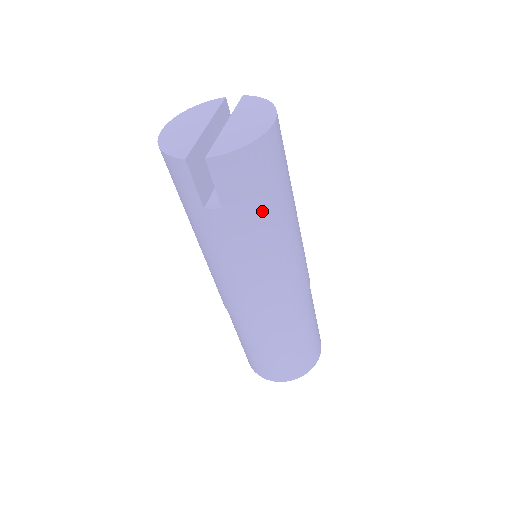
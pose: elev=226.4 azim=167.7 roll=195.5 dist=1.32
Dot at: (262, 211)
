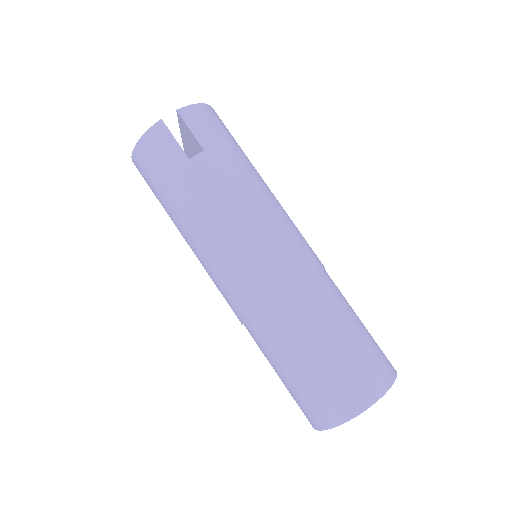
Dot at: (237, 154)
